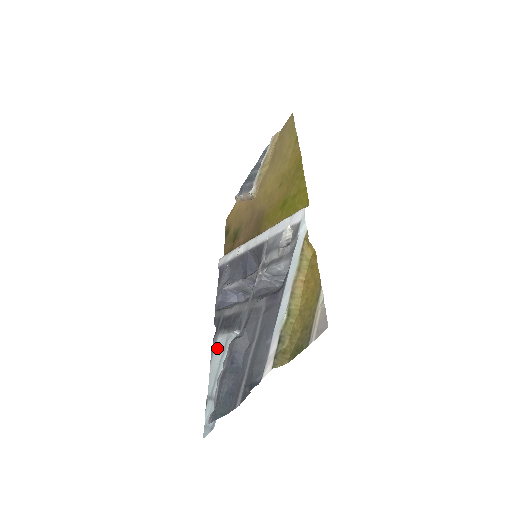
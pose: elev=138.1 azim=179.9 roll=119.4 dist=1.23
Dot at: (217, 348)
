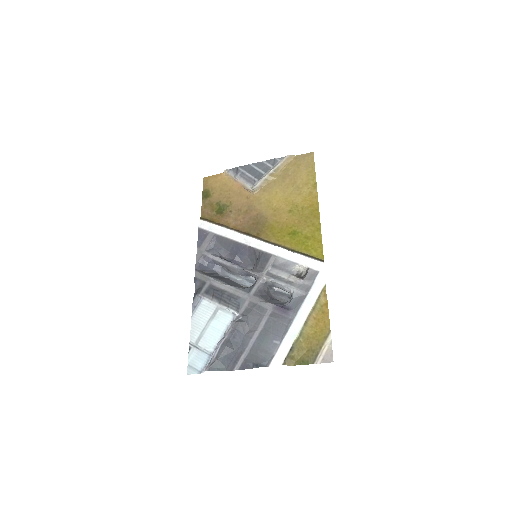
Dot at: (202, 308)
